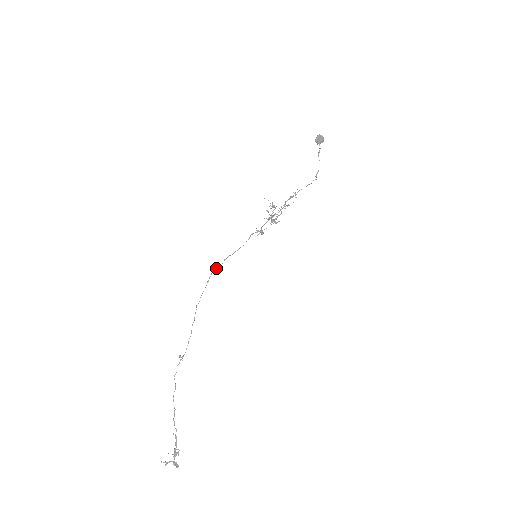
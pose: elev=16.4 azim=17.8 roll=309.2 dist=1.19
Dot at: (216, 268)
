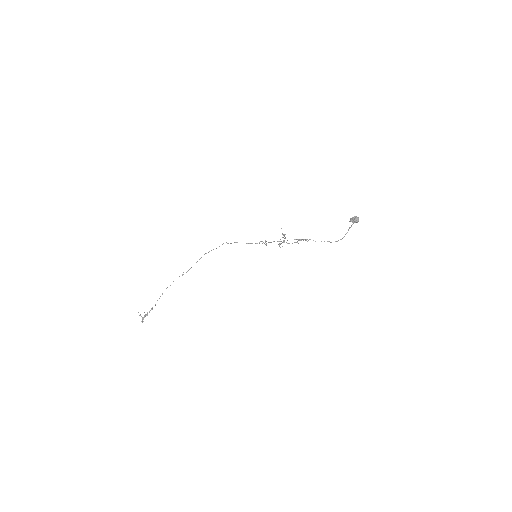
Dot at: (228, 243)
